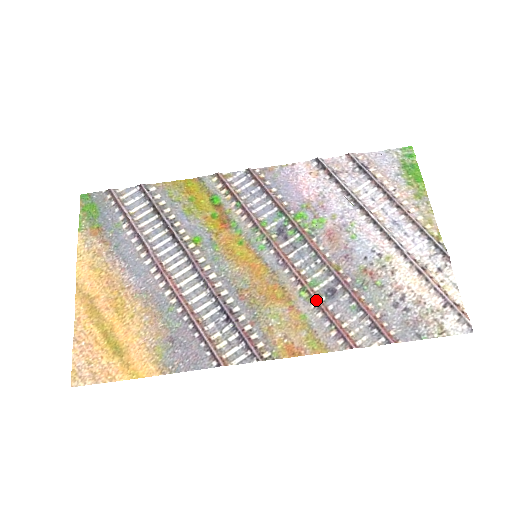
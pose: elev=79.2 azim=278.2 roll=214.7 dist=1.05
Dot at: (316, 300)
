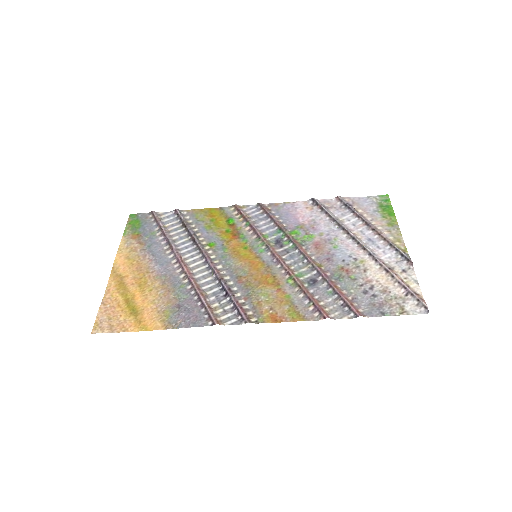
Dot at: (300, 285)
